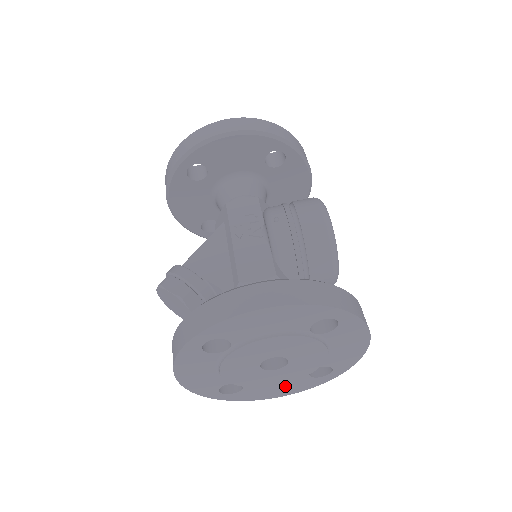
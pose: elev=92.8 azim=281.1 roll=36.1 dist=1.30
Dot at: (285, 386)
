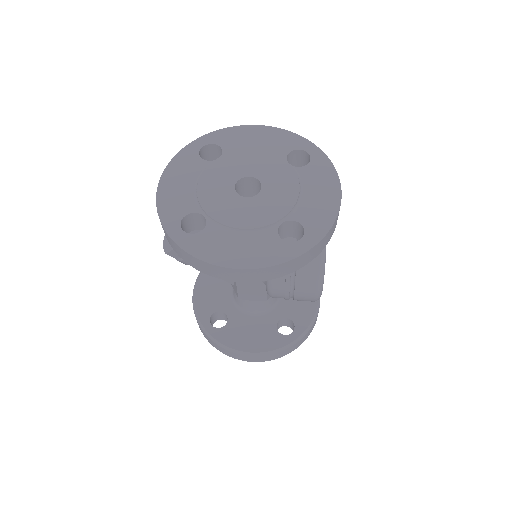
Dot at: (248, 245)
